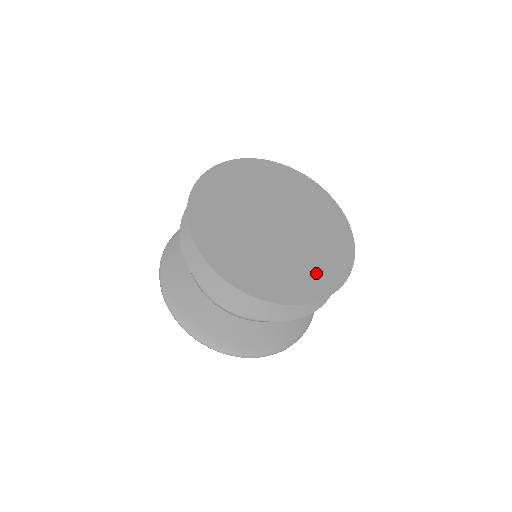
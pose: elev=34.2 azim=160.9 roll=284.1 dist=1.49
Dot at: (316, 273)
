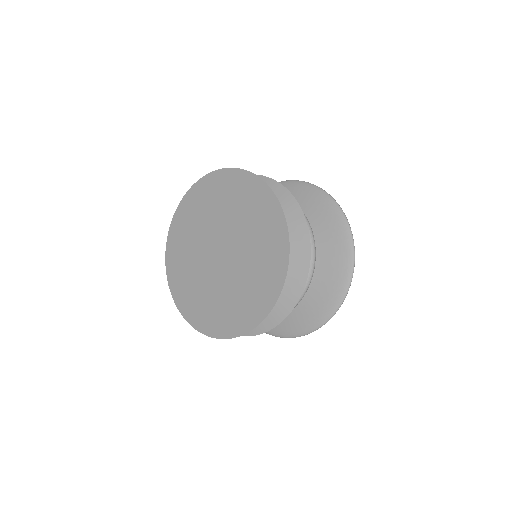
Dot at: (266, 266)
